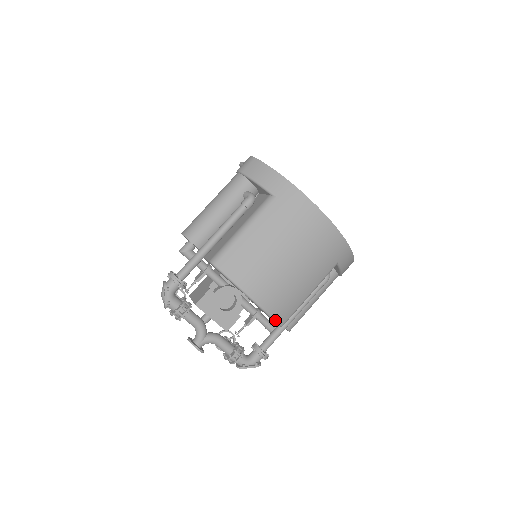
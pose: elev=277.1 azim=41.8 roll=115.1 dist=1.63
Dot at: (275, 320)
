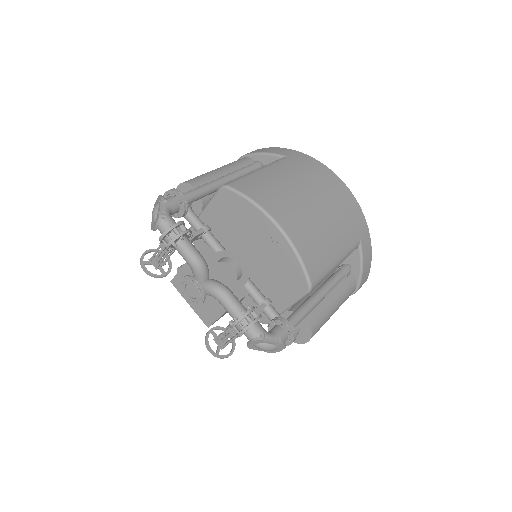
Dot at: (304, 267)
